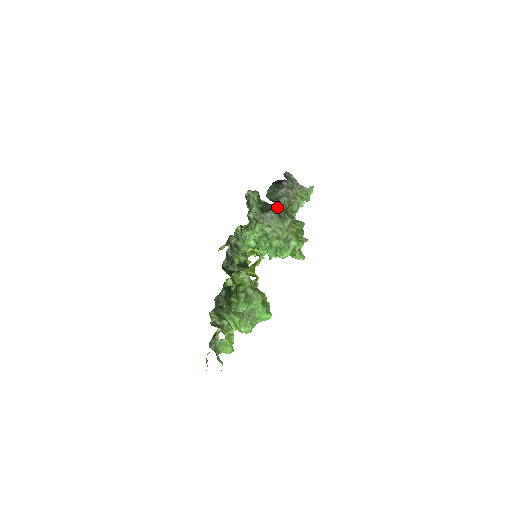
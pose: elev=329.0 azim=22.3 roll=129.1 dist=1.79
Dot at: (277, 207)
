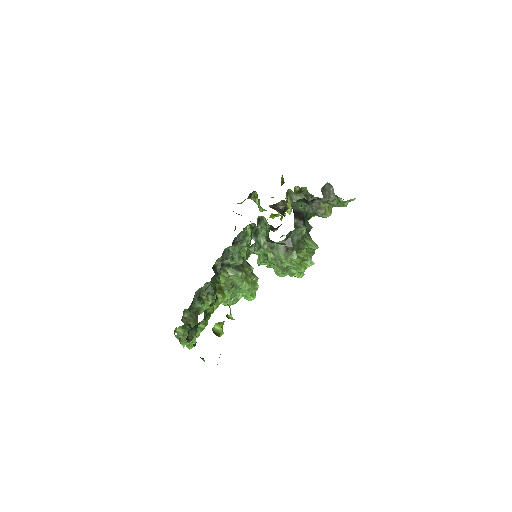
Dot at: occluded
